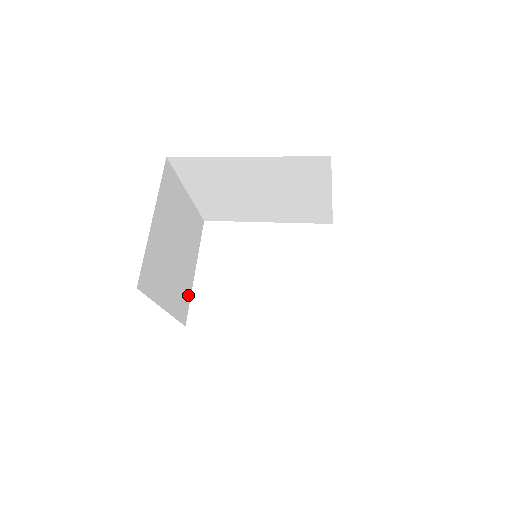
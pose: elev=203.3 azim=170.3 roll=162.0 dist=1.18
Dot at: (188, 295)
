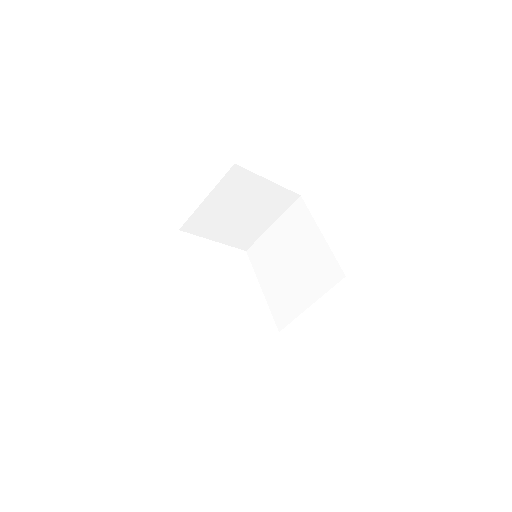
Dot at: (201, 232)
